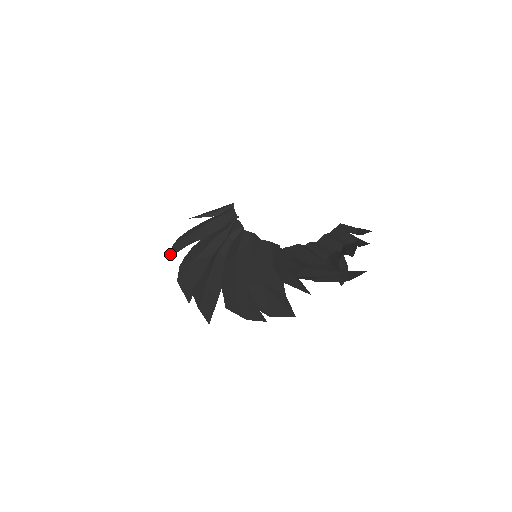
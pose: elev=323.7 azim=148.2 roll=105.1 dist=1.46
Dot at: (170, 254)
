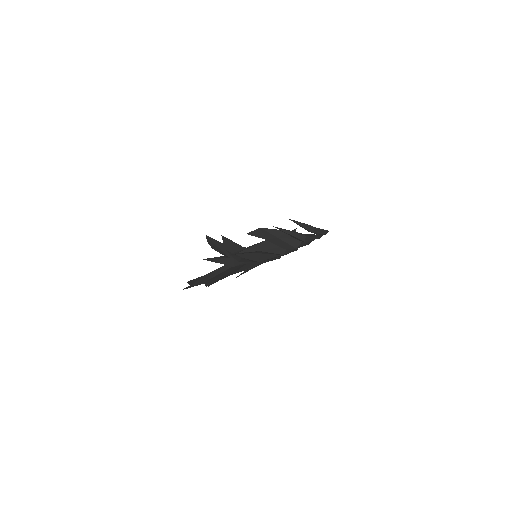
Dot at: occluded
